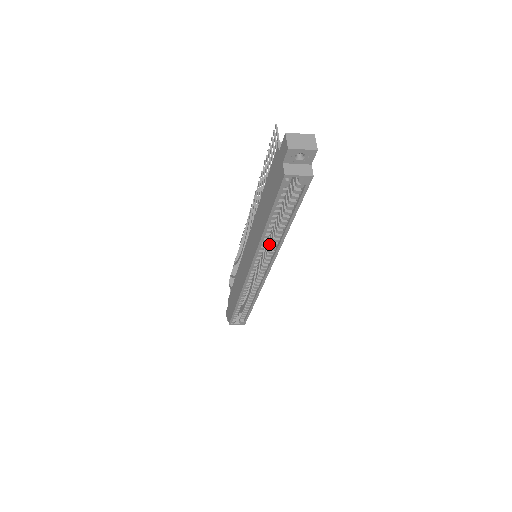
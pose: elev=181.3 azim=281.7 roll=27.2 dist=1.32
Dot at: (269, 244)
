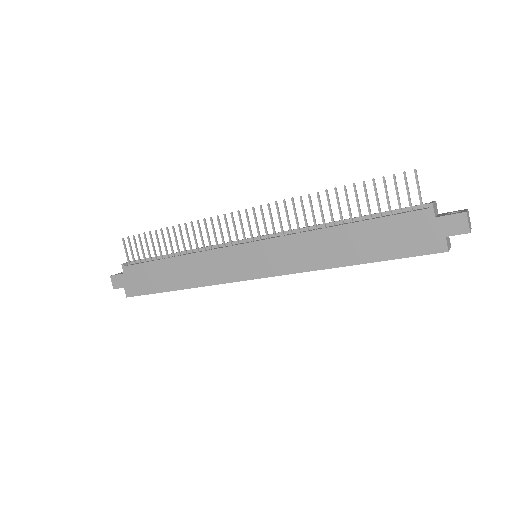
Dot at: occluded
